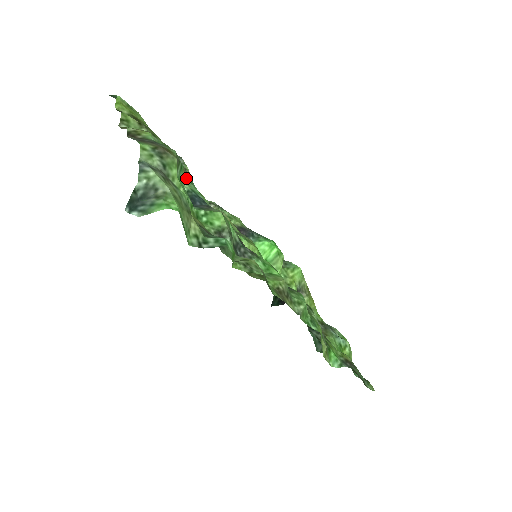
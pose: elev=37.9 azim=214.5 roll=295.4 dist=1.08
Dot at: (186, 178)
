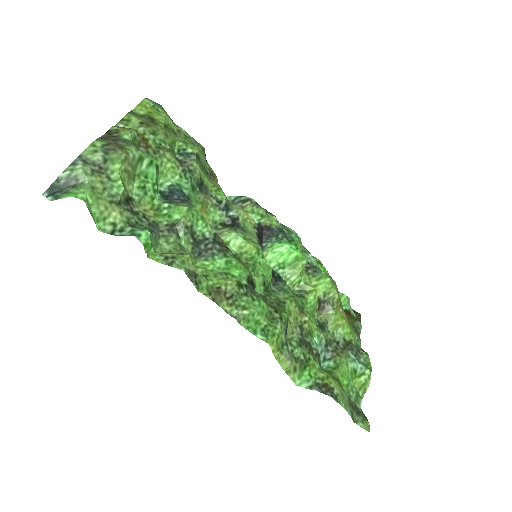
Dot at: (178, 173)
